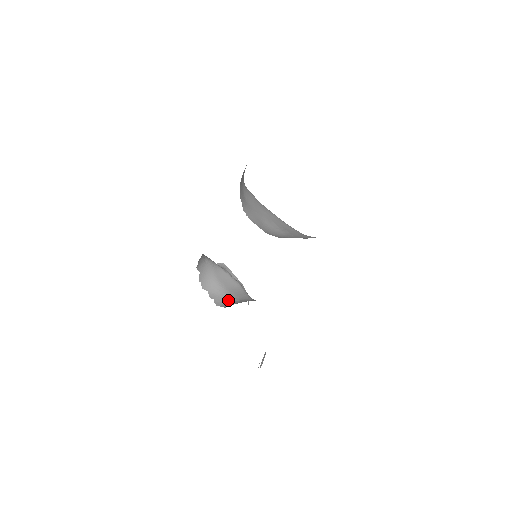
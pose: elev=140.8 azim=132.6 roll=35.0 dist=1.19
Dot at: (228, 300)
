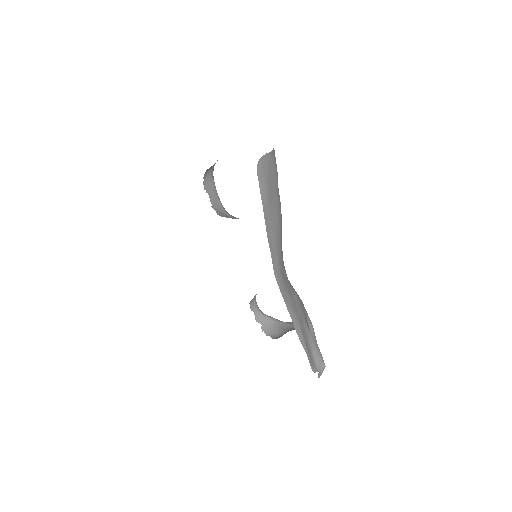
Dot at: (285, 333)
